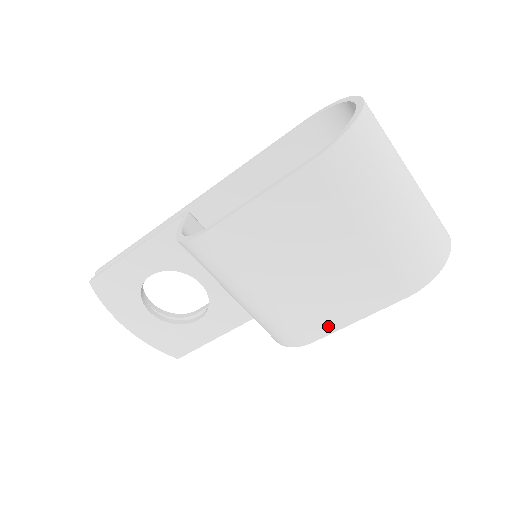
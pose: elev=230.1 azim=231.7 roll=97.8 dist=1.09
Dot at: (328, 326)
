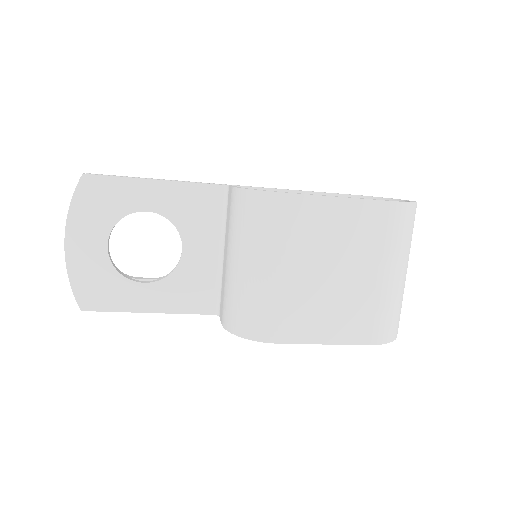
Dot at: (301, 335)
